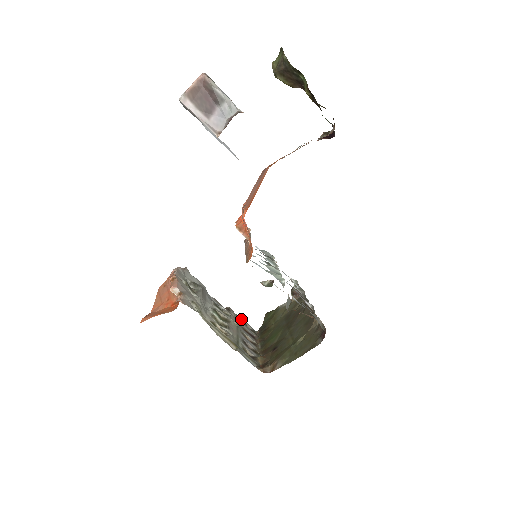
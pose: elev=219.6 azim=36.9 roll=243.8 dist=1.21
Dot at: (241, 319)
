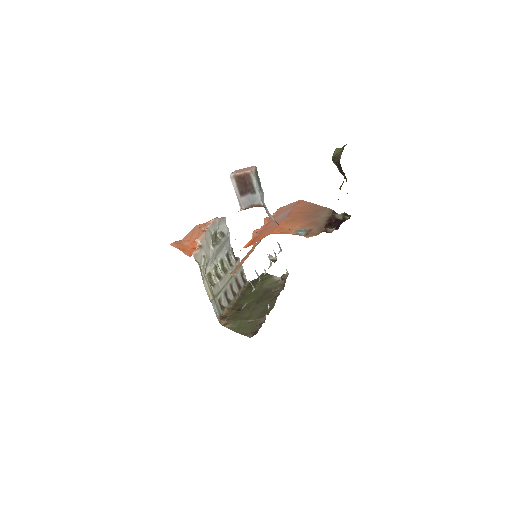
Dot at: (242, 270)
